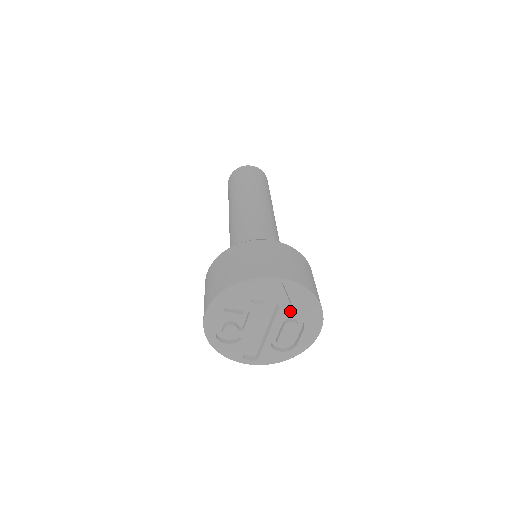
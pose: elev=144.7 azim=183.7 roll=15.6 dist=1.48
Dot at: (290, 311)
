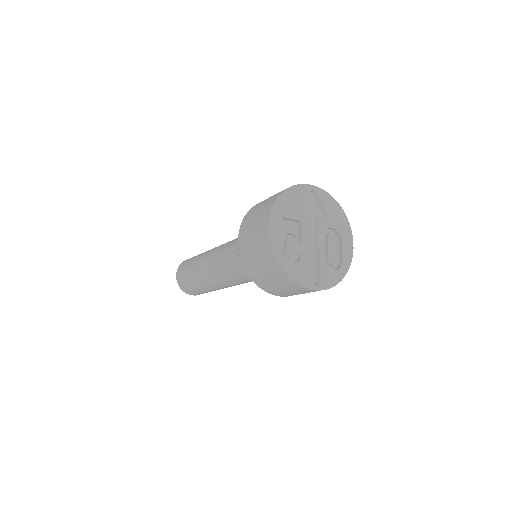
Dot at: (327, 220)
